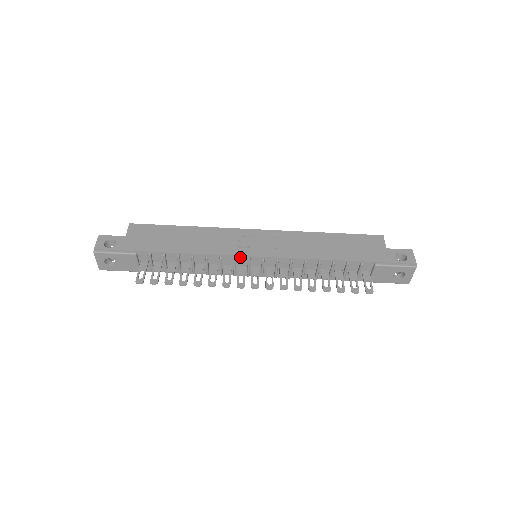
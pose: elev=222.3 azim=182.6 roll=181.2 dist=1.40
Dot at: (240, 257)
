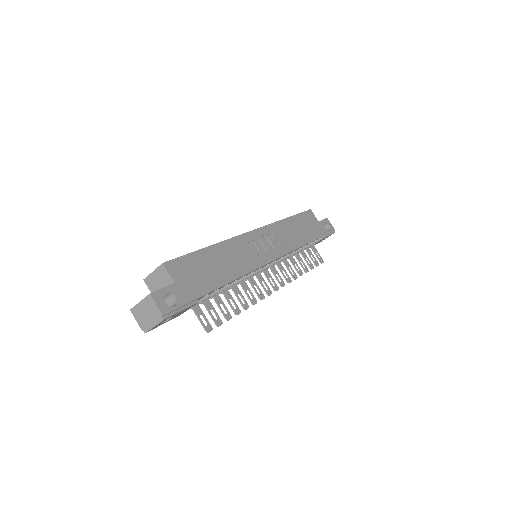
Dot at: (263, 266)
